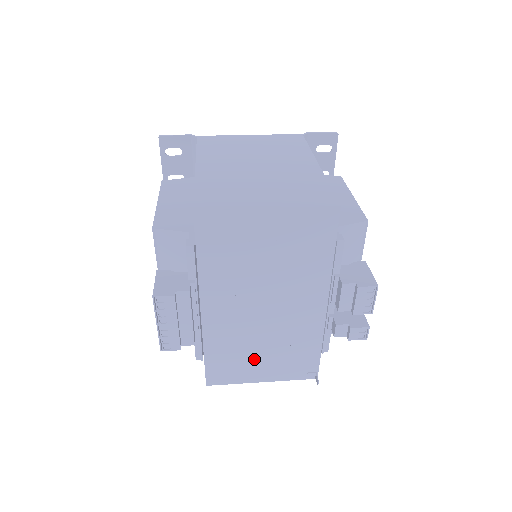
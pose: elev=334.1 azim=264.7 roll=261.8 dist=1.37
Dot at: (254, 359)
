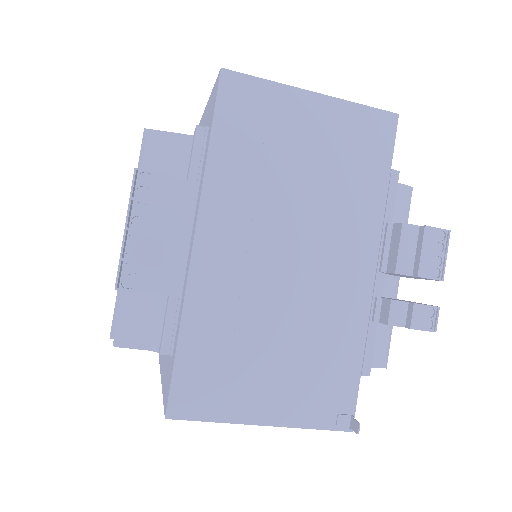
Dot at: (258, 366)
